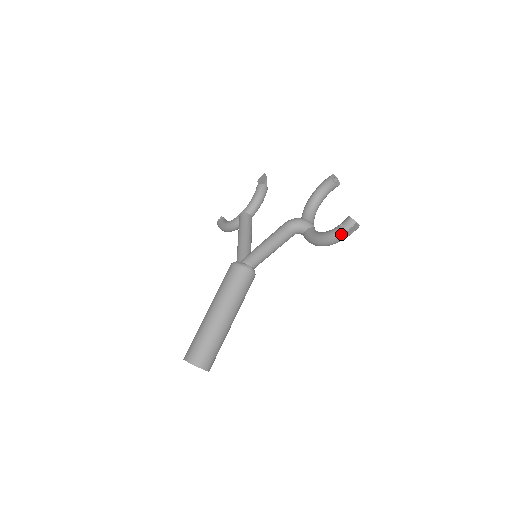
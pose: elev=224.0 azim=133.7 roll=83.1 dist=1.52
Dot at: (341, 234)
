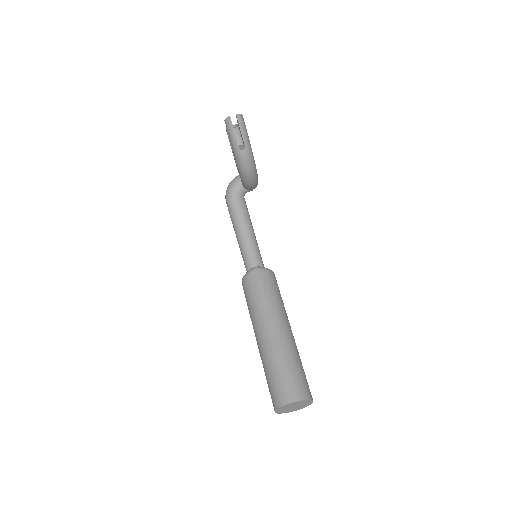
Dot at: (235, 141)
